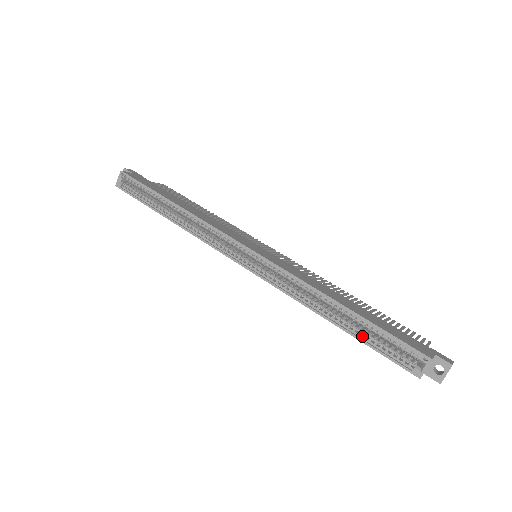
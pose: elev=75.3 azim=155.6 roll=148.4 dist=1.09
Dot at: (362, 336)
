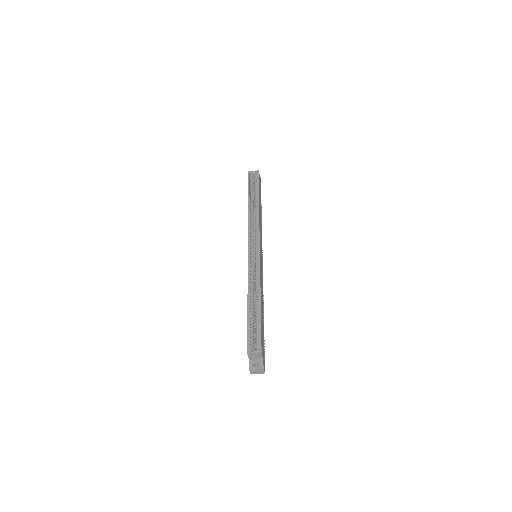
Dot at: (250, 318)
